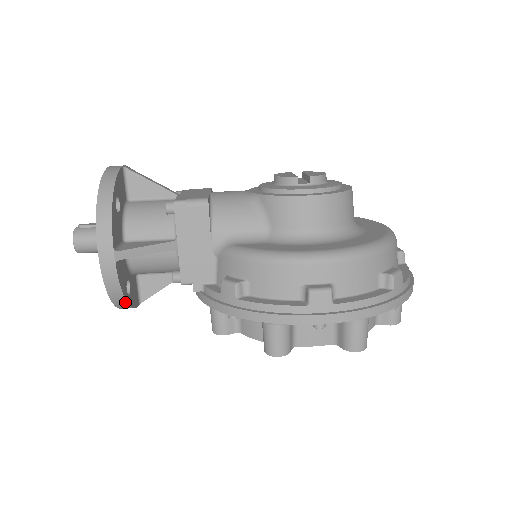
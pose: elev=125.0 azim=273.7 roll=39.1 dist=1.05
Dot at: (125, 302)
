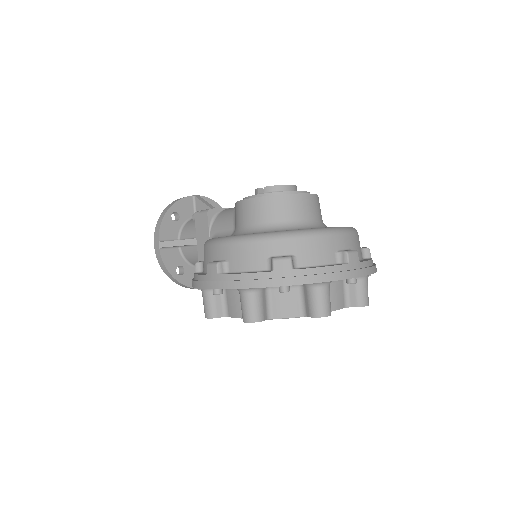
Dot at: (174, 278)
